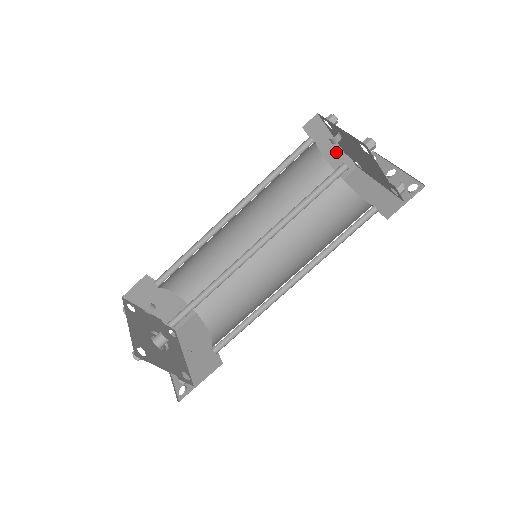
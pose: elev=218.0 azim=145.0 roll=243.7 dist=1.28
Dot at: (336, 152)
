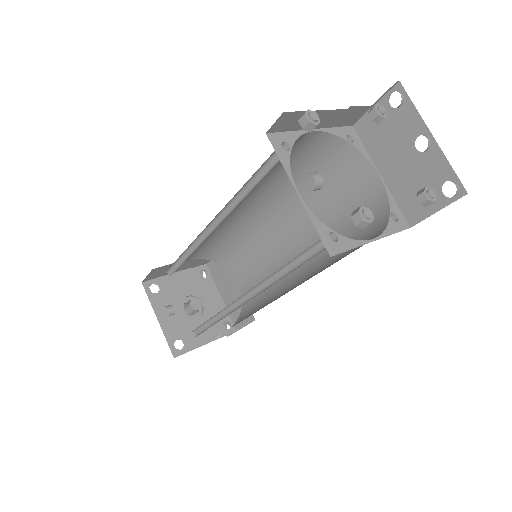
Dot at: (333, 115)
